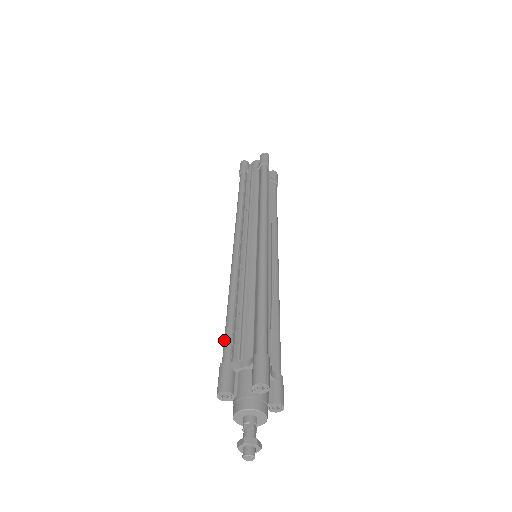
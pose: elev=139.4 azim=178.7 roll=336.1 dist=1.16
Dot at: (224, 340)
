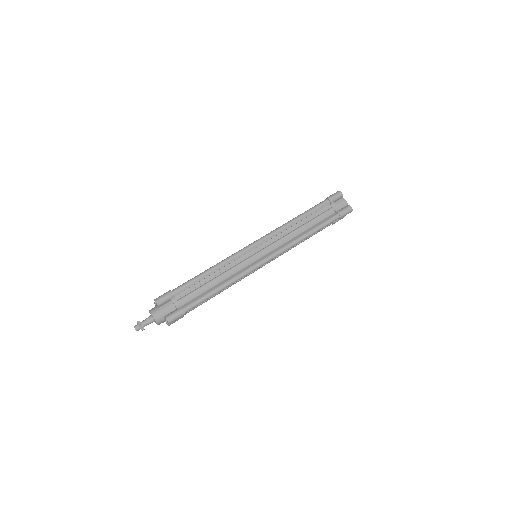
Dot at: (186, 283)
